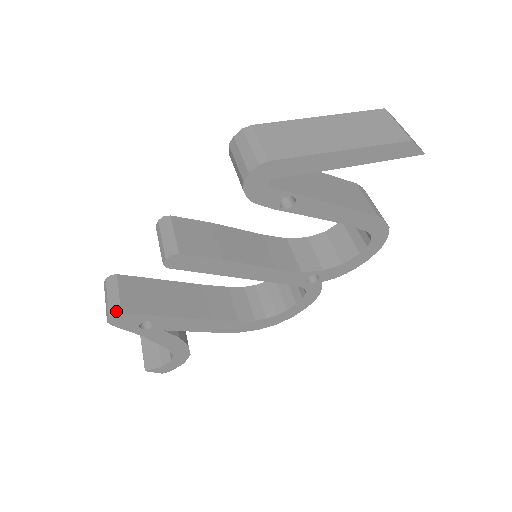
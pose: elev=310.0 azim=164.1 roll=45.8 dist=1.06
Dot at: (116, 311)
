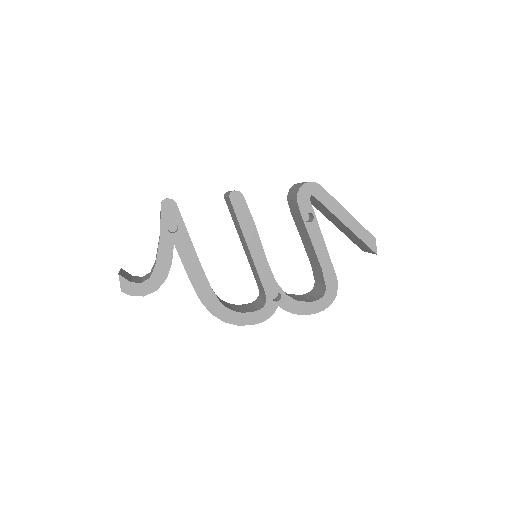
Dot at: occluded
